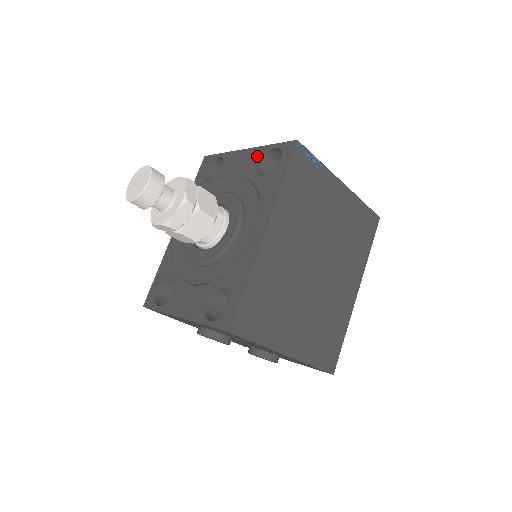
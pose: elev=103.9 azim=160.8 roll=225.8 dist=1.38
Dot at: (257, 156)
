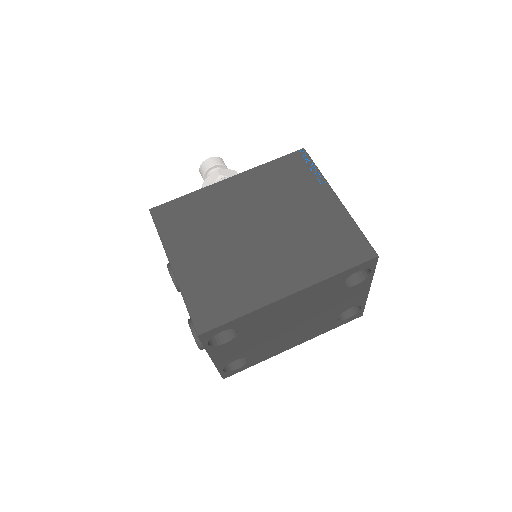
Dot at: occluded
